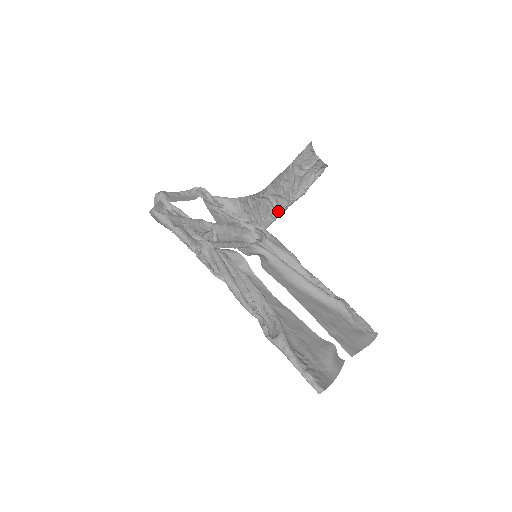
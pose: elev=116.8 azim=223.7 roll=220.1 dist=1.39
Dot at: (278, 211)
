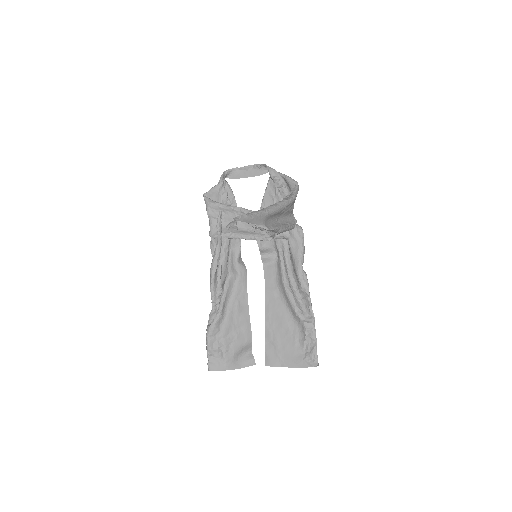
Dot at: occluded
